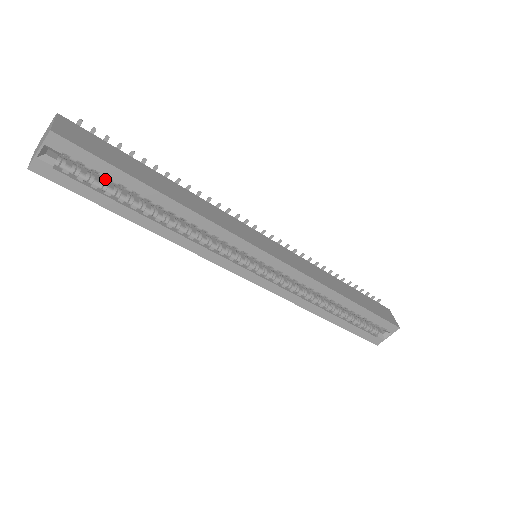
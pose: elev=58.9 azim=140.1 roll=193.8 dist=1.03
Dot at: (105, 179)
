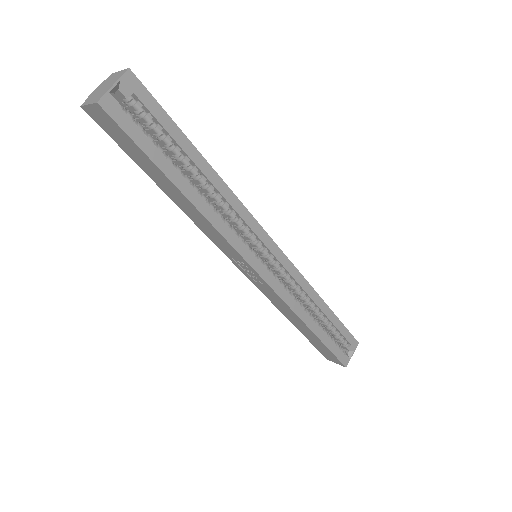
Dot at: occluded
